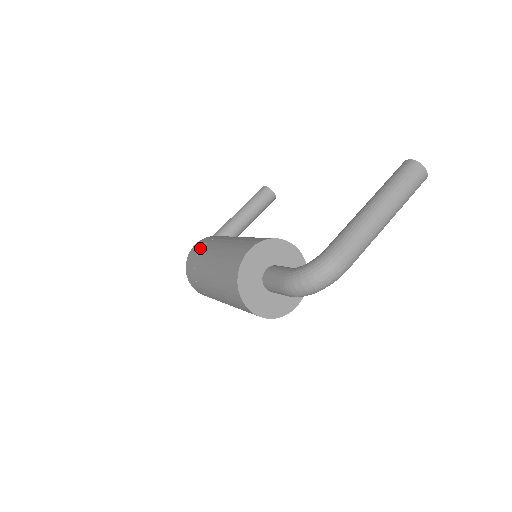
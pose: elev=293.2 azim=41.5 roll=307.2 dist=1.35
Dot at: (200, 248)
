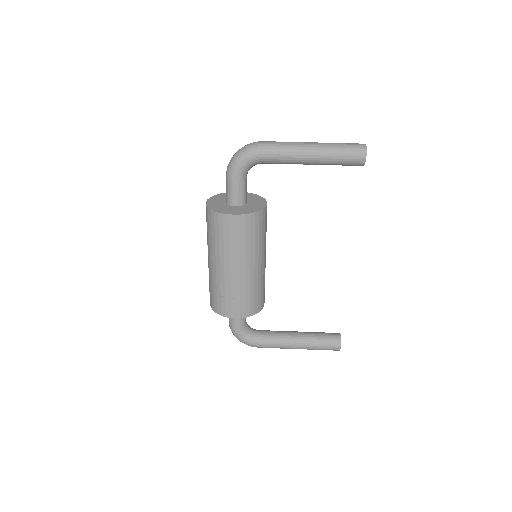
Dot at: occluded
